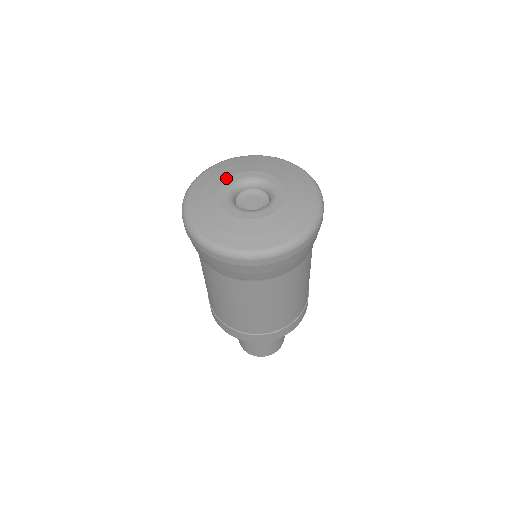
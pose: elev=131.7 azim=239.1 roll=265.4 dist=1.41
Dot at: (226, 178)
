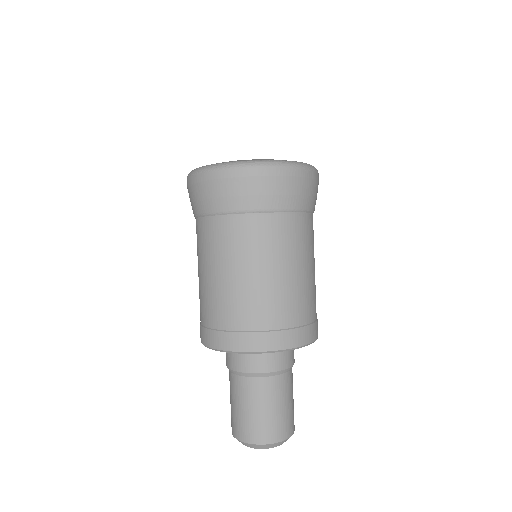
Dot at: occluded
